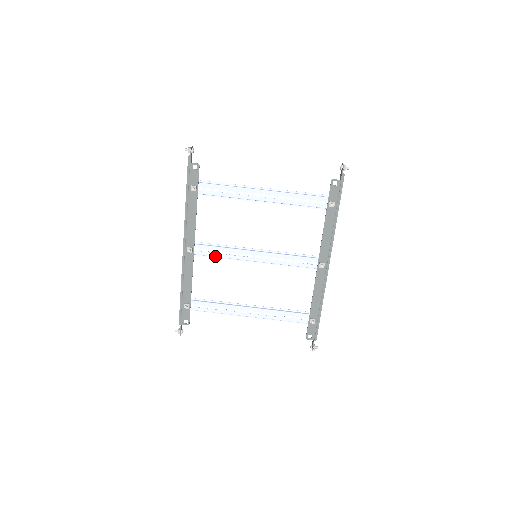
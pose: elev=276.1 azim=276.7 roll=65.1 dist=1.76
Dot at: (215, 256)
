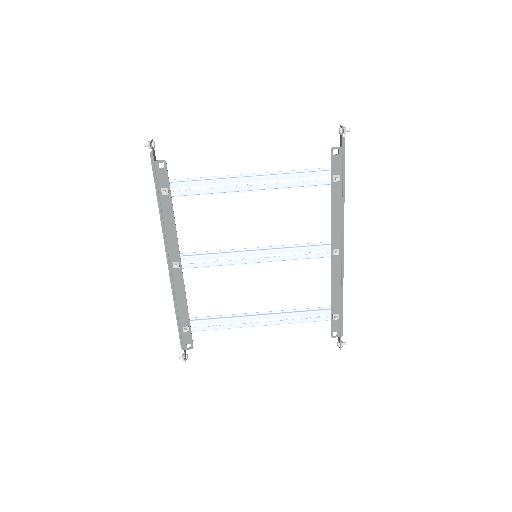
Dot at: (207, 266)
